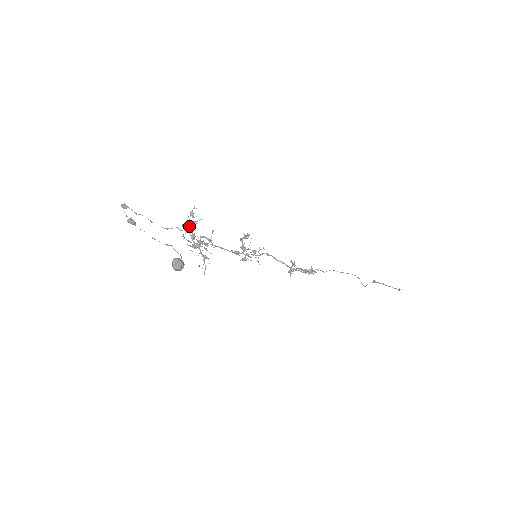
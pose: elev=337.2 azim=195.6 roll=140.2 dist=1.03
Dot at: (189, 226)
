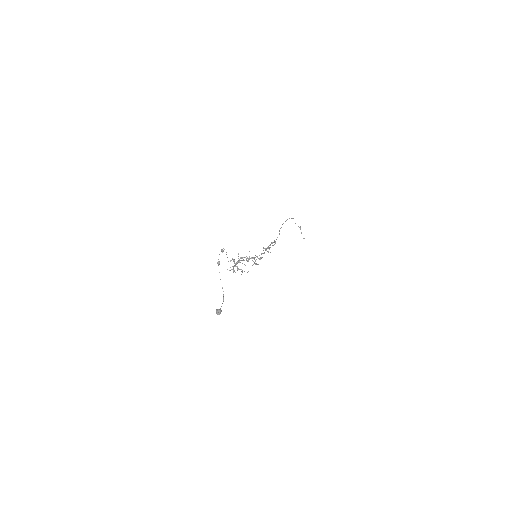
Dot at: occluded
